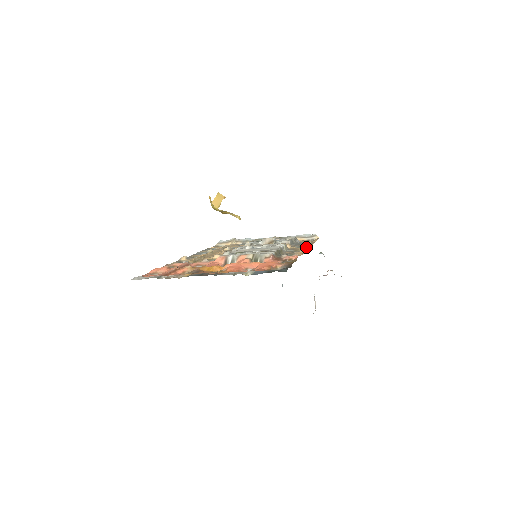
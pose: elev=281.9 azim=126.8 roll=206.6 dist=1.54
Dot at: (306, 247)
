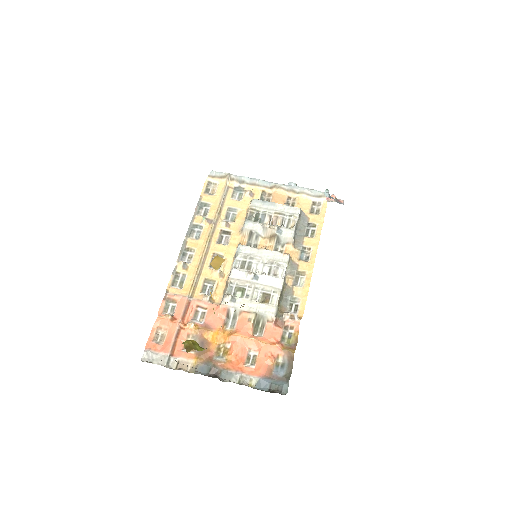
Dot at: (310, 264)
